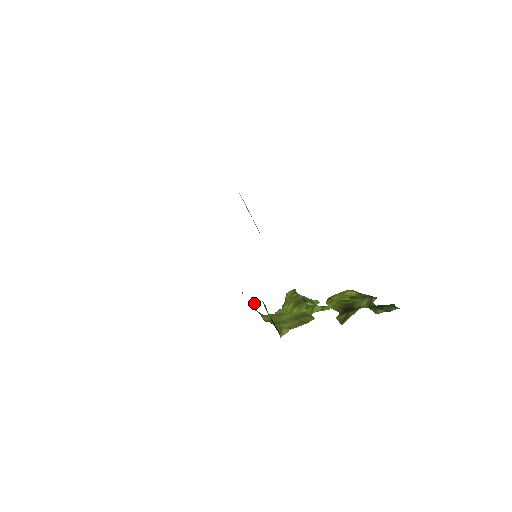
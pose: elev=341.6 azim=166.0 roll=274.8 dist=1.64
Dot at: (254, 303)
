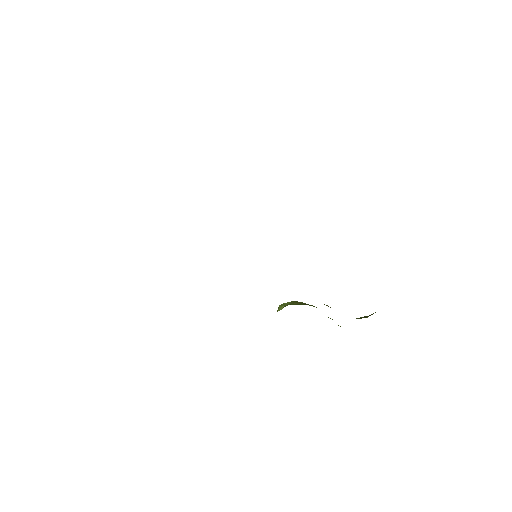
Dot at: occluded
